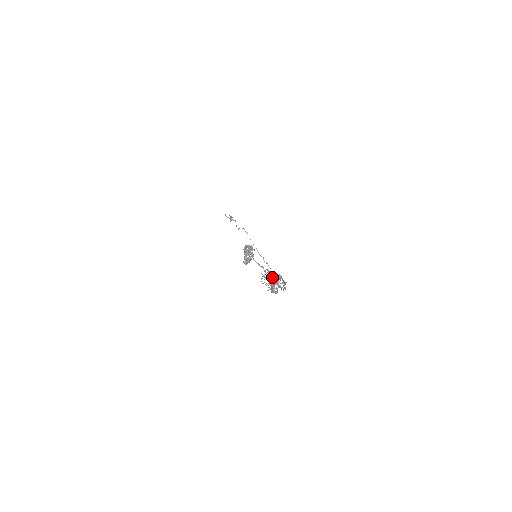
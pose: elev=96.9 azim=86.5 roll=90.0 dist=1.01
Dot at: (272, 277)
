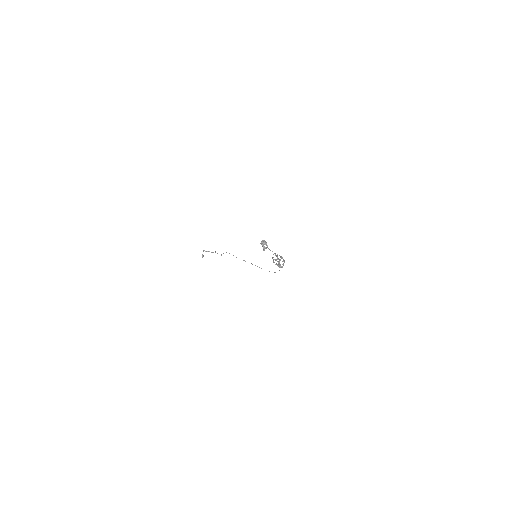
Dot at: (278, 258)
